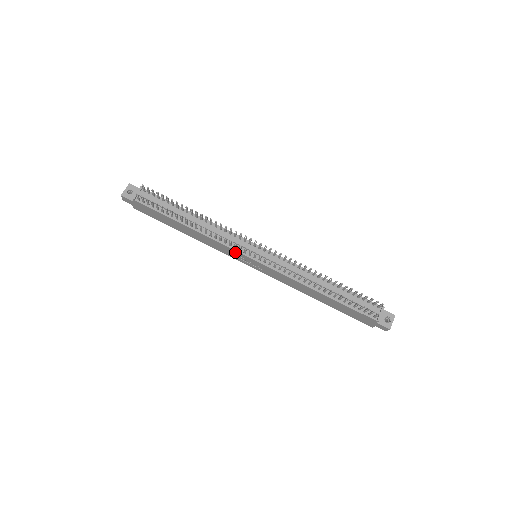
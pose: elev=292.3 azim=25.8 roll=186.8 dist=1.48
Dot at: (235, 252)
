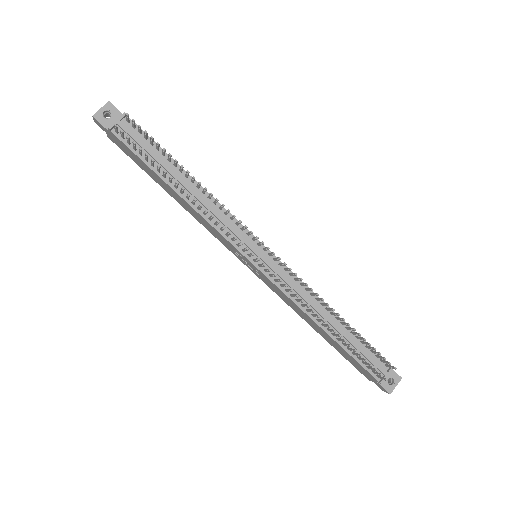
Dot at: (230, 245)
